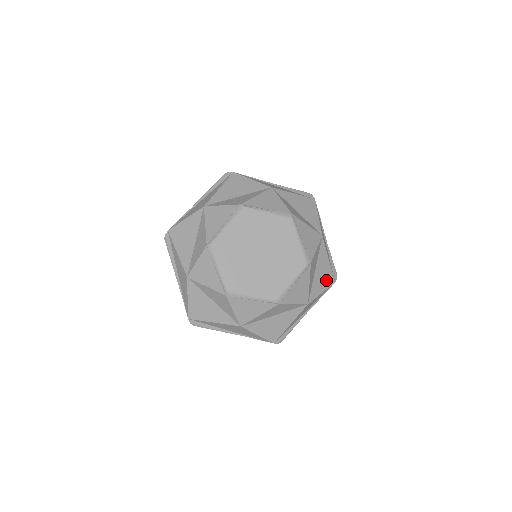
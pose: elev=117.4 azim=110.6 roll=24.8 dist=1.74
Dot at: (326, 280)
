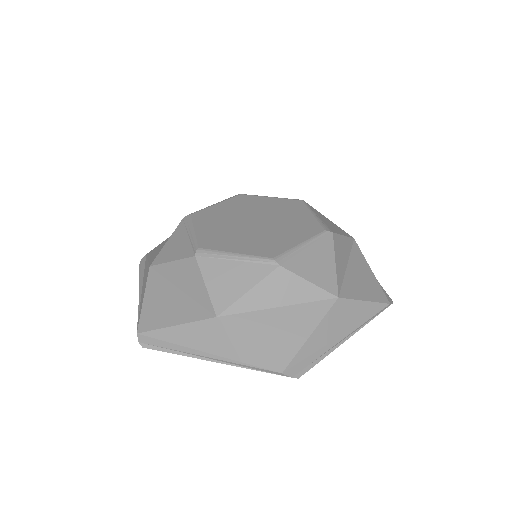
Dot at: occluded
